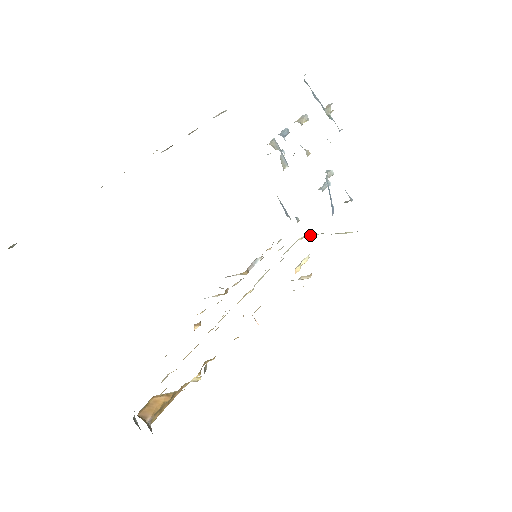
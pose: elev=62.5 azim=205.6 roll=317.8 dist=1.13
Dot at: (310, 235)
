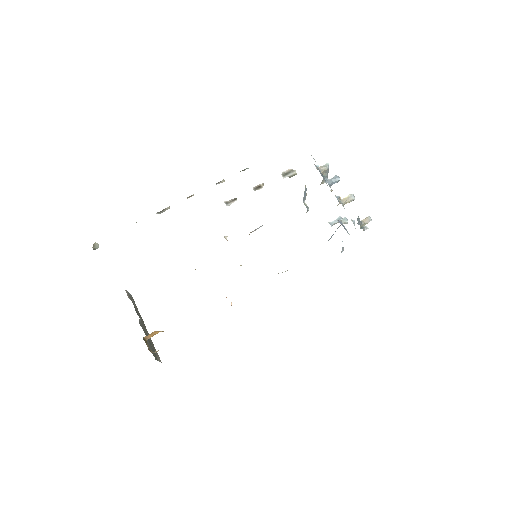
Dot at: occluded
